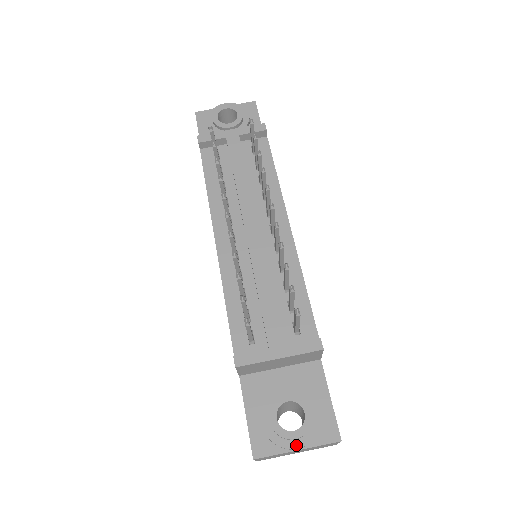
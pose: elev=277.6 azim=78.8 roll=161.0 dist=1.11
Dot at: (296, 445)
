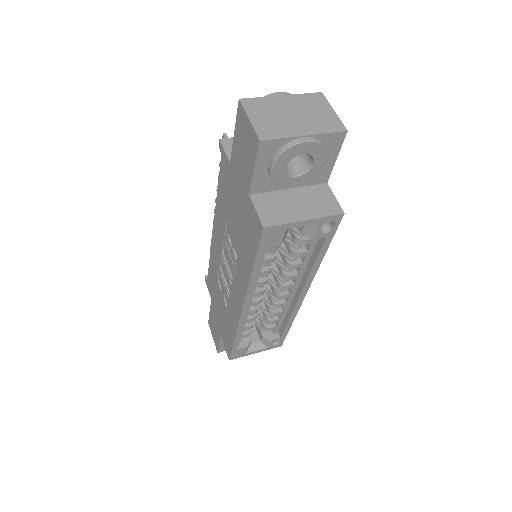
Dot at: (278, 95)
